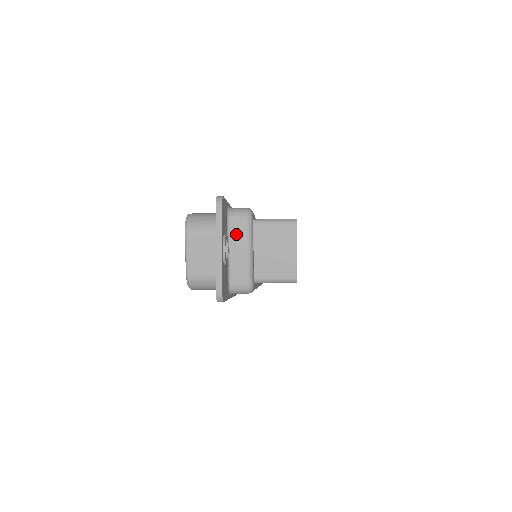
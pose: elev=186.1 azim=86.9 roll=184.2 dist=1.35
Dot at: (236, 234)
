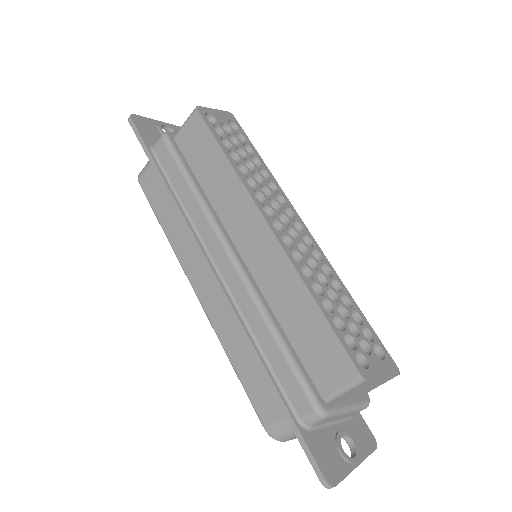
Dot at: occluded
